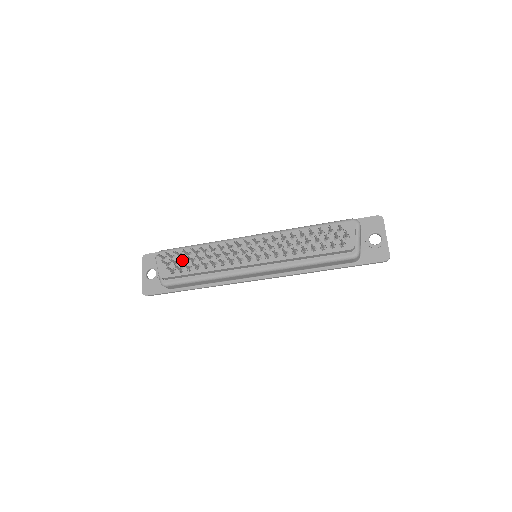
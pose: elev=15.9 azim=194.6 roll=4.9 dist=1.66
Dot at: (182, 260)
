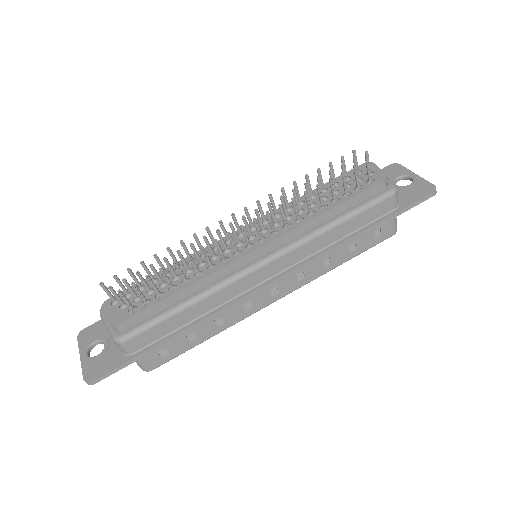
Dot at: (144, 281)
